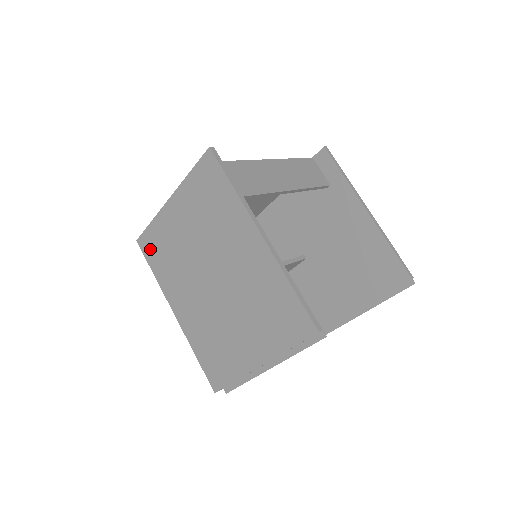
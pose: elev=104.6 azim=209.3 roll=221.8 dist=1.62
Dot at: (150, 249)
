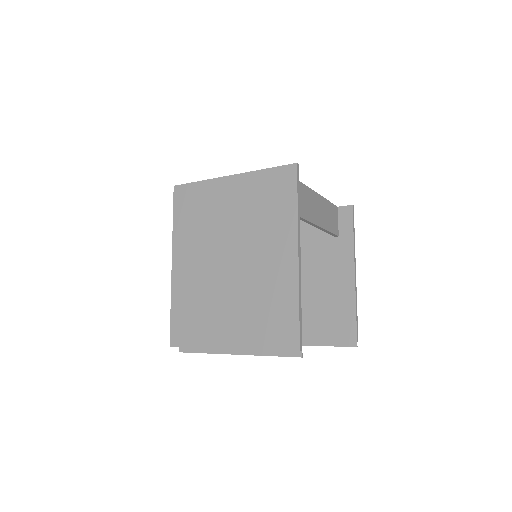
Dot at: (184, 201)
